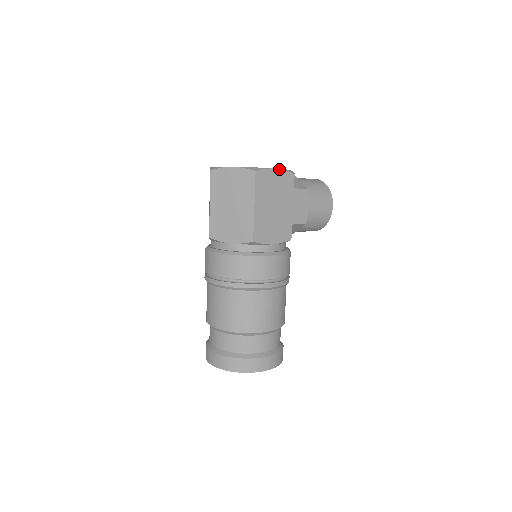
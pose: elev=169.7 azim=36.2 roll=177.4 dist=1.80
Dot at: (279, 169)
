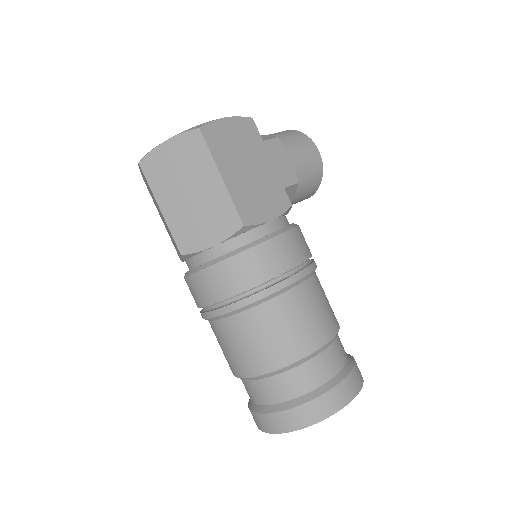
Dot at: (229, 117)
